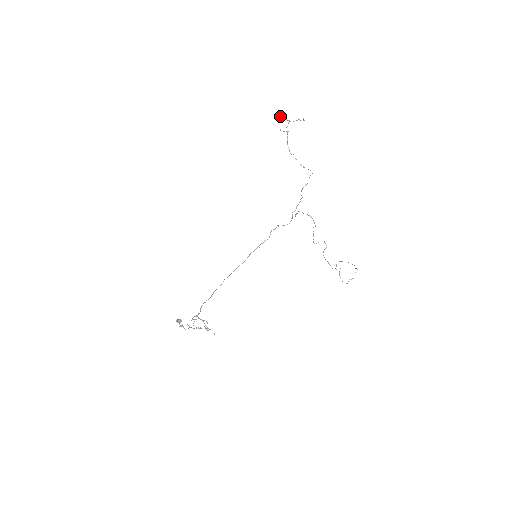
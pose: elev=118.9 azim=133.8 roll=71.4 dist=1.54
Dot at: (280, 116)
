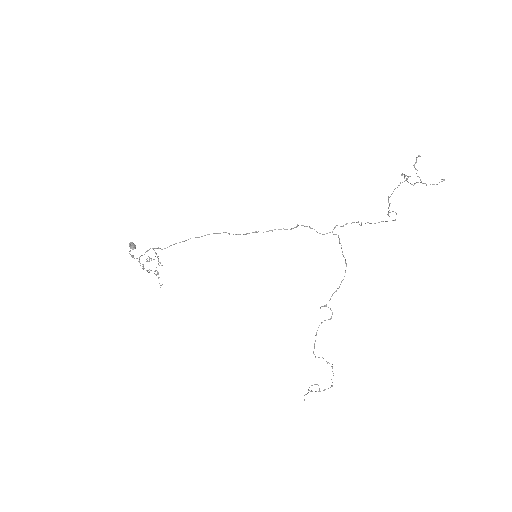
Dot at: (419, 156)
